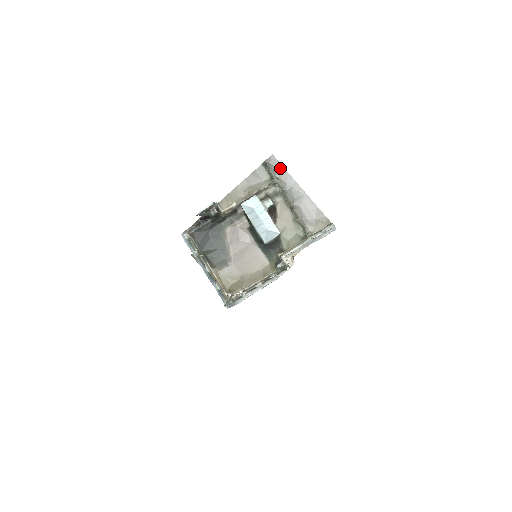
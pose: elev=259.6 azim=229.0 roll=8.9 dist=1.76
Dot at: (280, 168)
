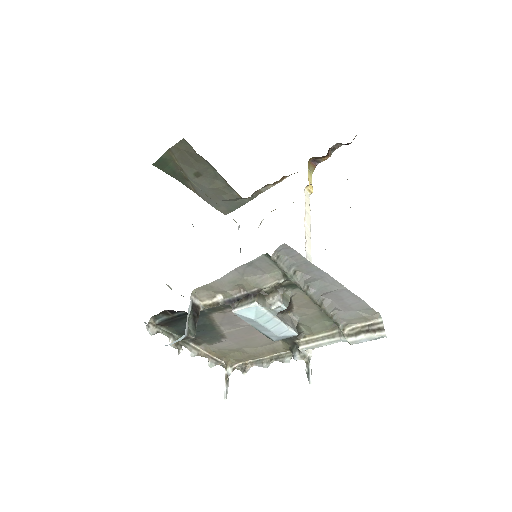
Dot at: (299, 260)
